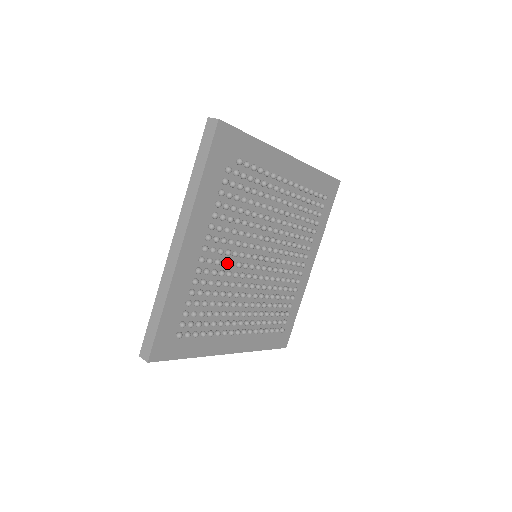
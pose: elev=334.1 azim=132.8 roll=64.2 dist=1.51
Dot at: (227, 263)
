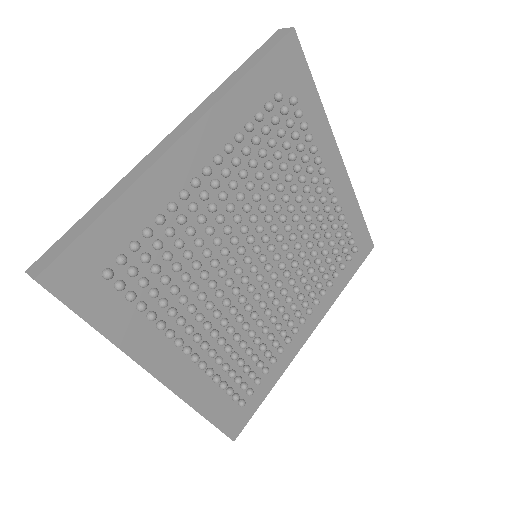
Dot at: (223, 219)
